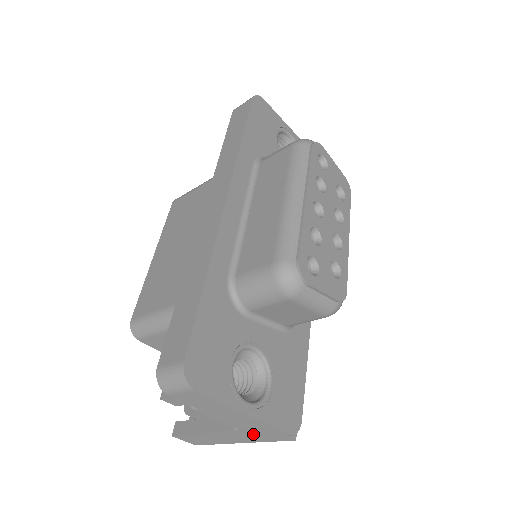
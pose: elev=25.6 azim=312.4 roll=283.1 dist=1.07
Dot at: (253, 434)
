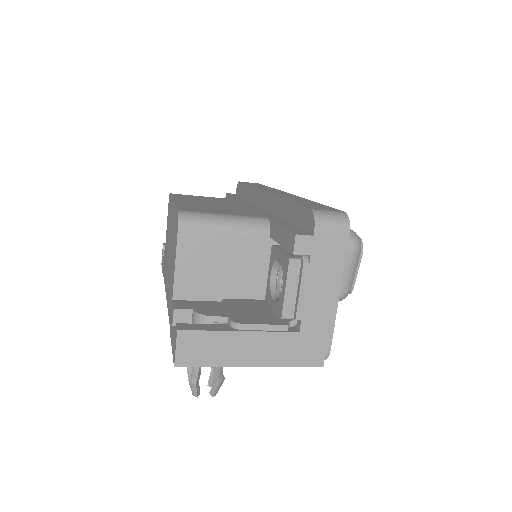
Dot at: (295, 342)
